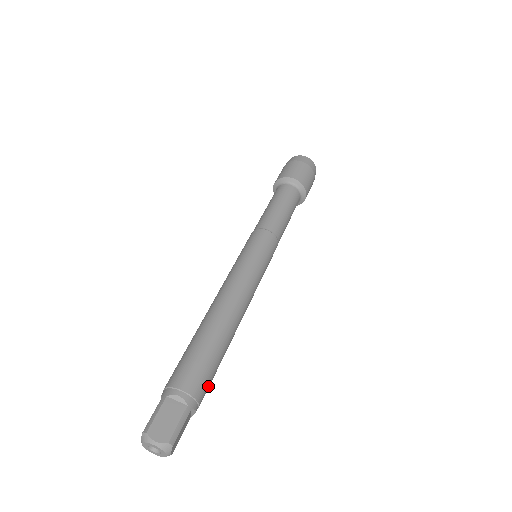
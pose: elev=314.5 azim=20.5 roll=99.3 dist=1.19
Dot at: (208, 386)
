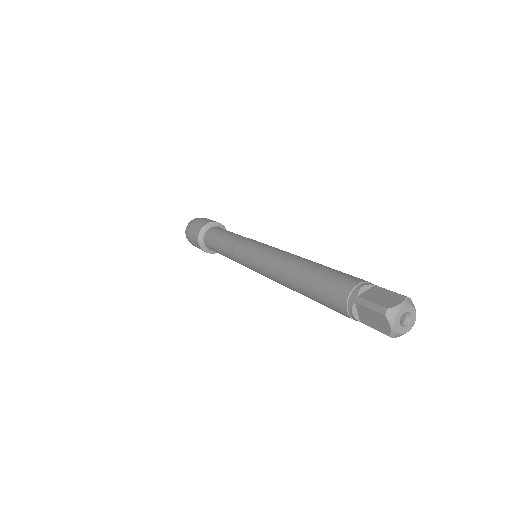
Dot at: occluded
